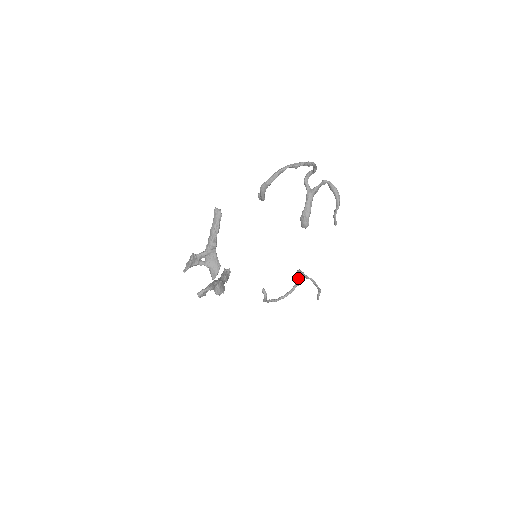
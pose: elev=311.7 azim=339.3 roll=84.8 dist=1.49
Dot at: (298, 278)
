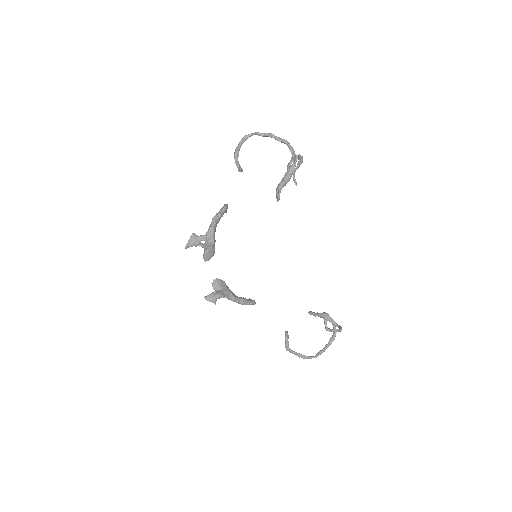
Dot at: occluded
